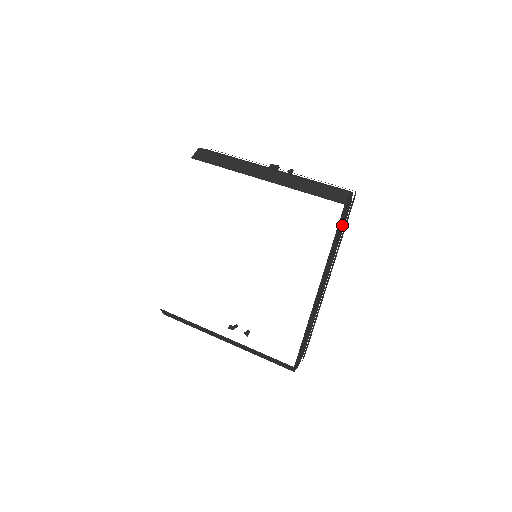
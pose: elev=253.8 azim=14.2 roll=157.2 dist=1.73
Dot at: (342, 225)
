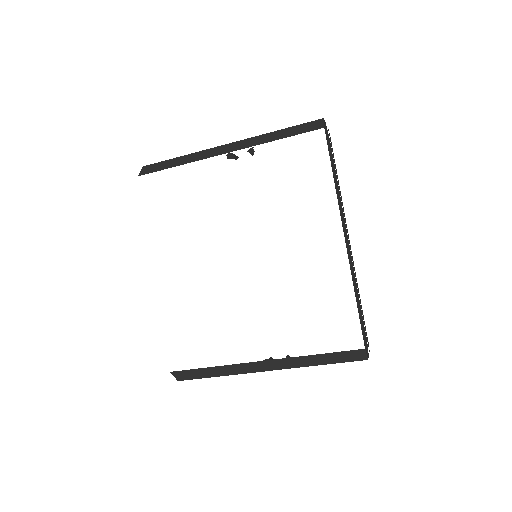
Dot at: occluded
